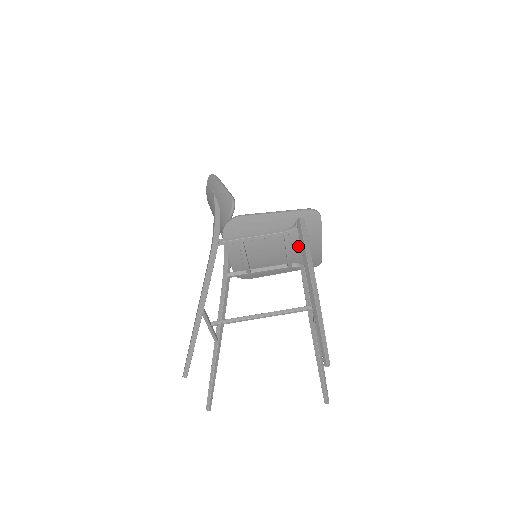
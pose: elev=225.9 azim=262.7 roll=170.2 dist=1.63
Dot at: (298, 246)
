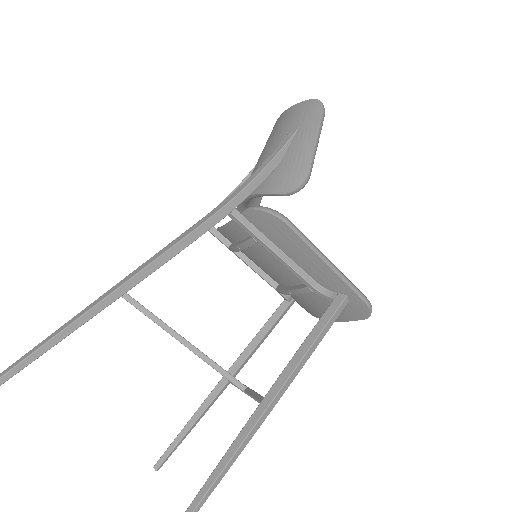
Dot at: (309, 297)
